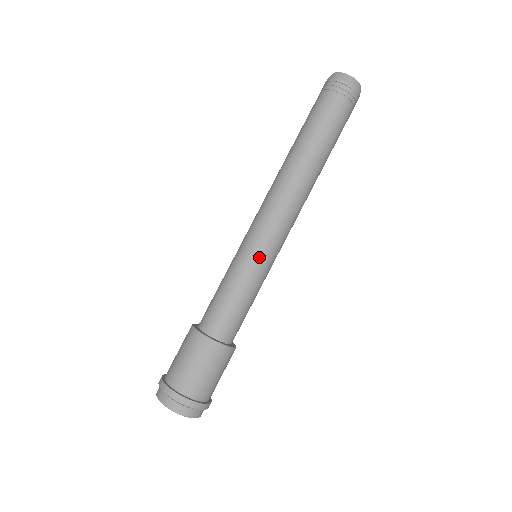
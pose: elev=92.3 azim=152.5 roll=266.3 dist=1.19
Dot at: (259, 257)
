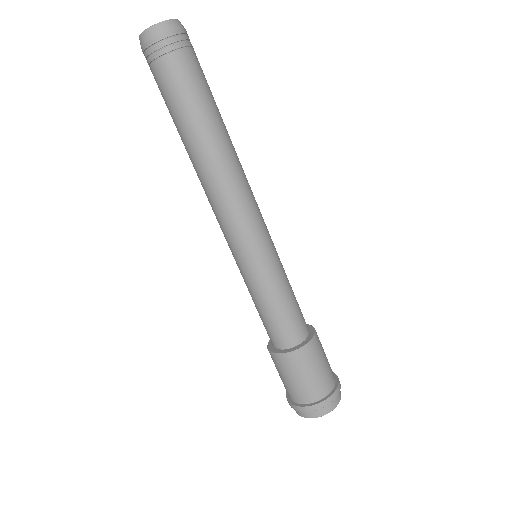
Dot at: (265, 258)
